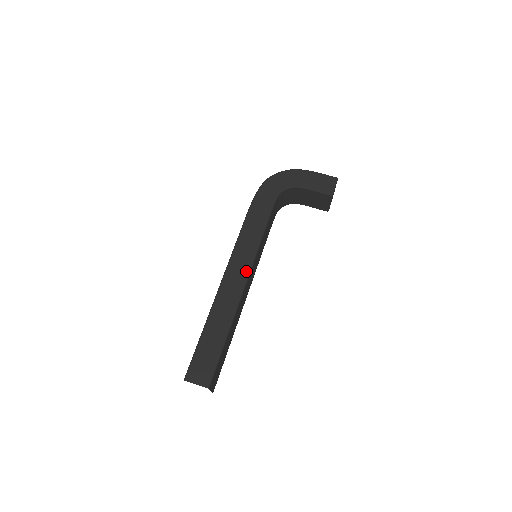
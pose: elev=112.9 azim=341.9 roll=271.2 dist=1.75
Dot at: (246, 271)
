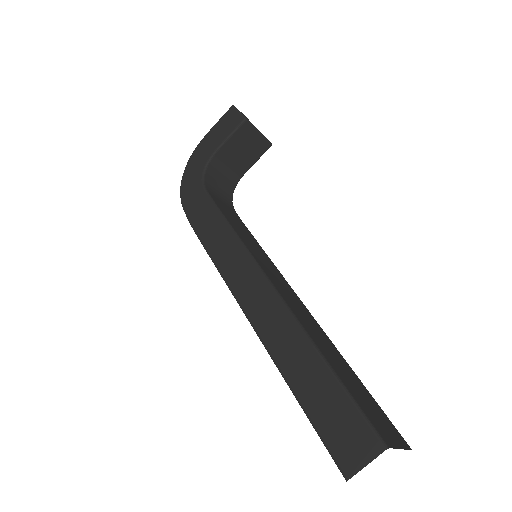
Dot at: (256, 274)
